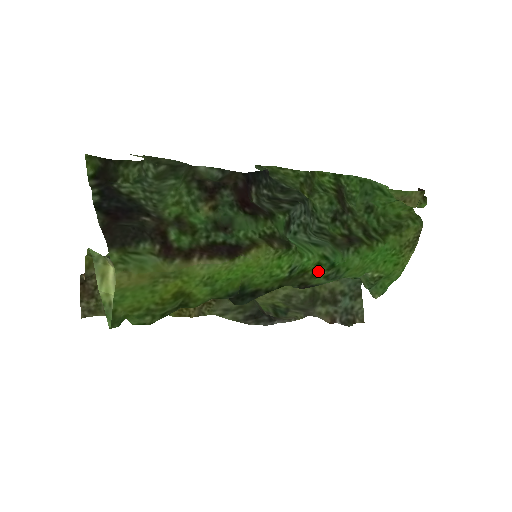
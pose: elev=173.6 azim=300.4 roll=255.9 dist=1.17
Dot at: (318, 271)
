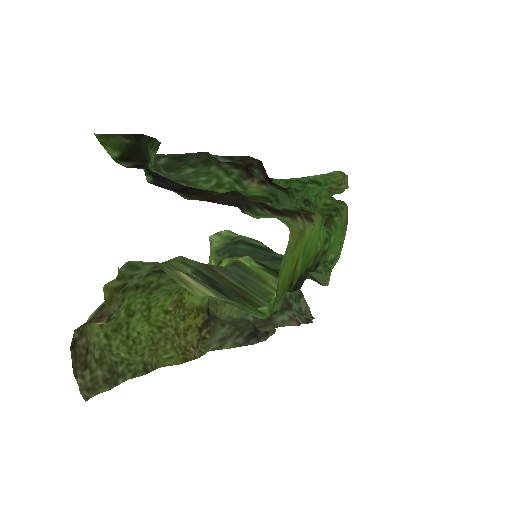
Dot at: (325, 247)
